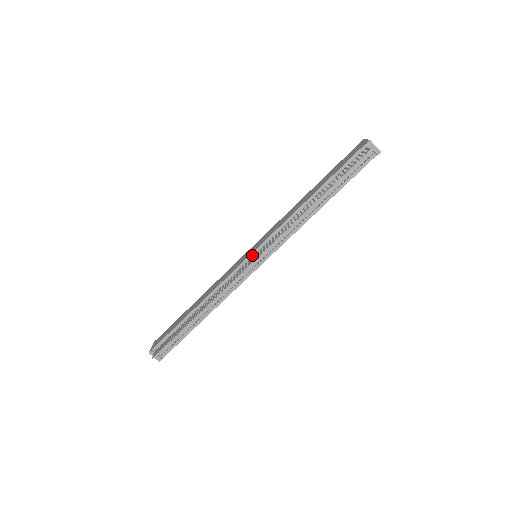
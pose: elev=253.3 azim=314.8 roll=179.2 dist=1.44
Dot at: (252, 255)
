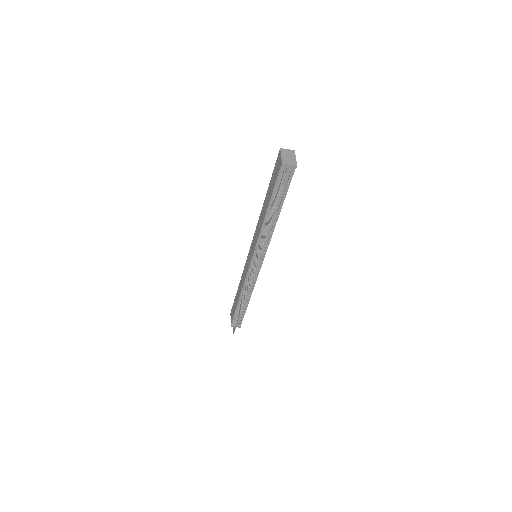
Dot at: (252, 261)
